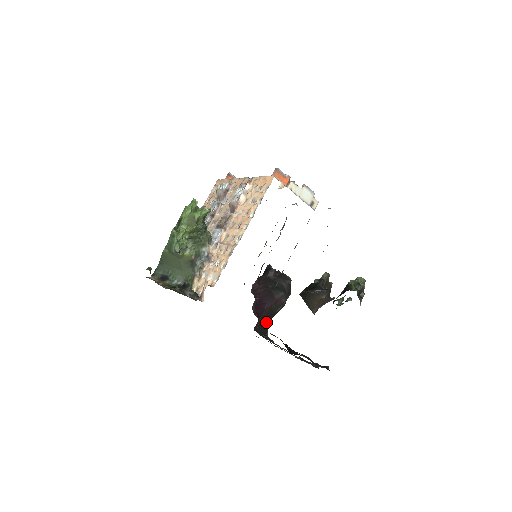
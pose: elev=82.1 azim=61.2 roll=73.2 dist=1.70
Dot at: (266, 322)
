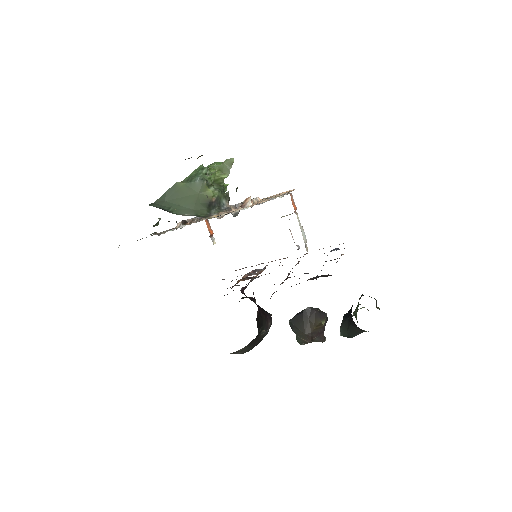
Dot at: (259, 326)
